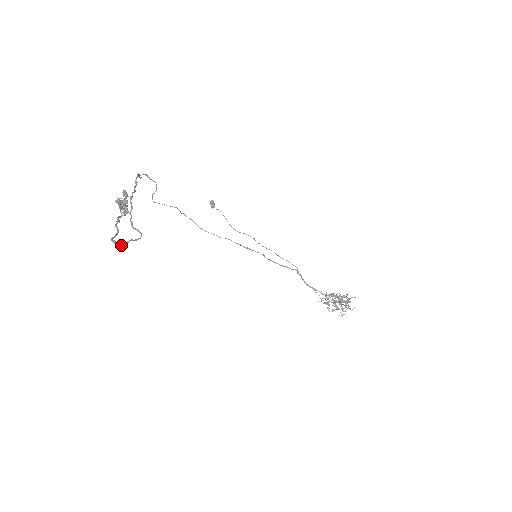
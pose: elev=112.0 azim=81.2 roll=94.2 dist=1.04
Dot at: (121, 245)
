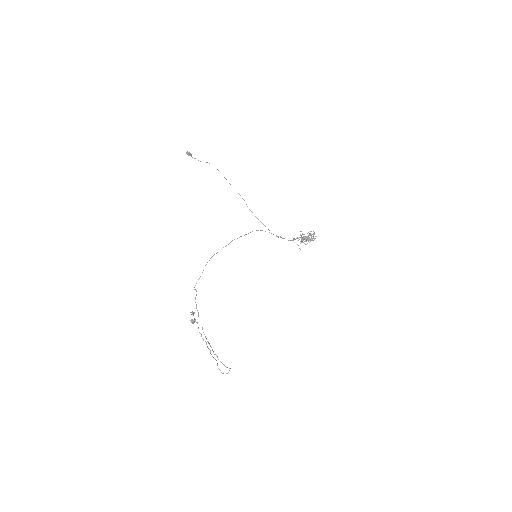
Dot at: occluded
